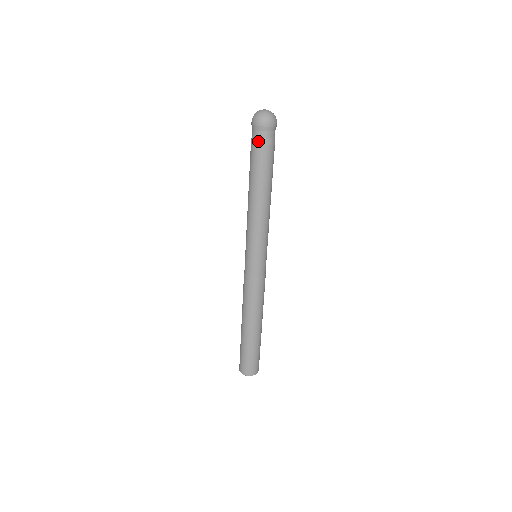
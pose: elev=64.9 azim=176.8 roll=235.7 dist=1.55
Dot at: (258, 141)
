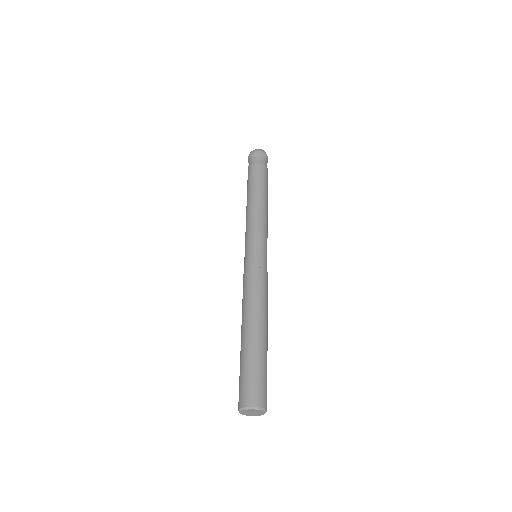
Dot at: (251, 163)
